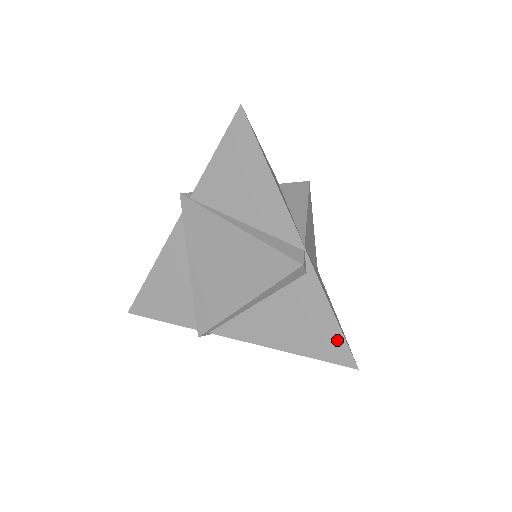
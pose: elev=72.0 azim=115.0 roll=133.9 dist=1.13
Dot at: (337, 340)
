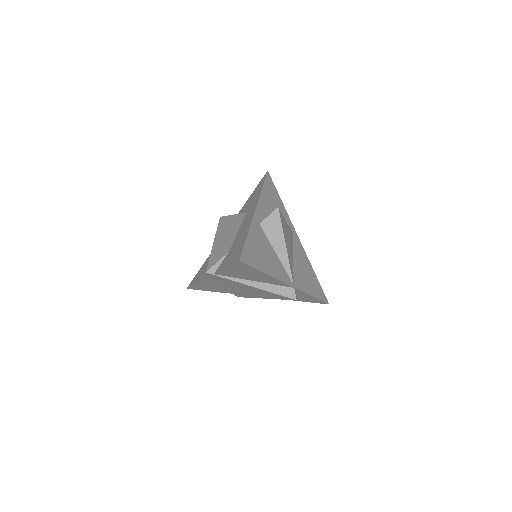
Dot at: (317, 300)
